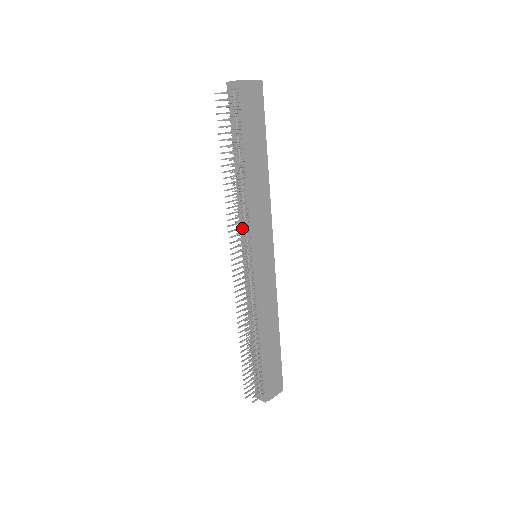
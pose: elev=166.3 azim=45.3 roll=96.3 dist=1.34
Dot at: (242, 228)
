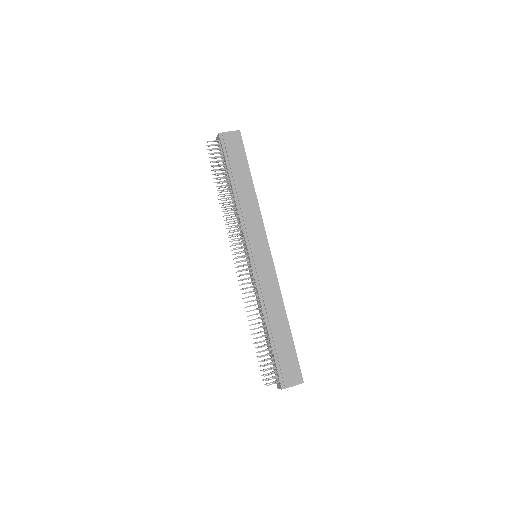
Dot at: occluded
